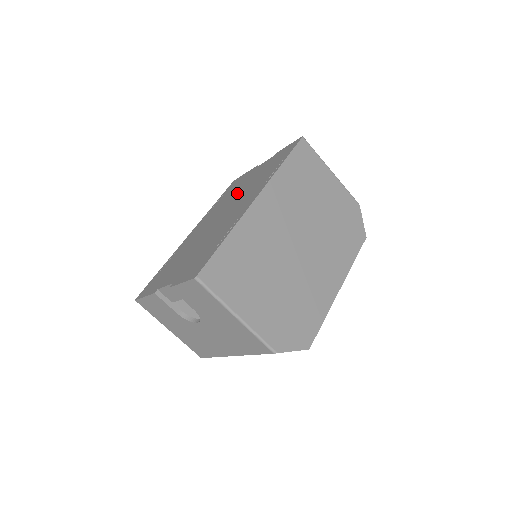
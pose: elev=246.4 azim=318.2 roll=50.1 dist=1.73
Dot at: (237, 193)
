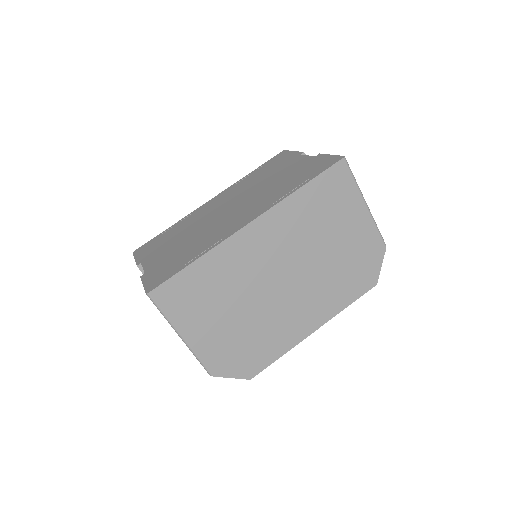
Dot at: (261, 184)
